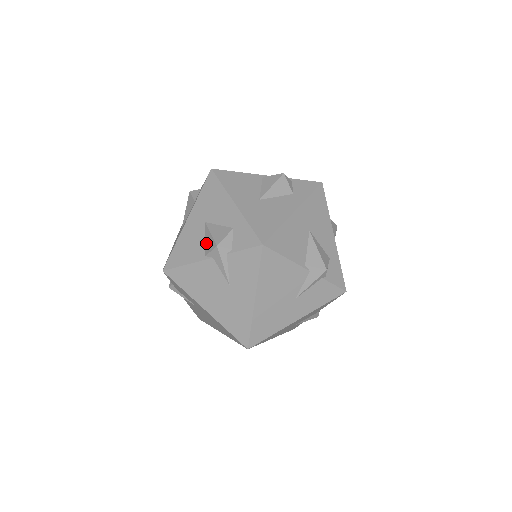
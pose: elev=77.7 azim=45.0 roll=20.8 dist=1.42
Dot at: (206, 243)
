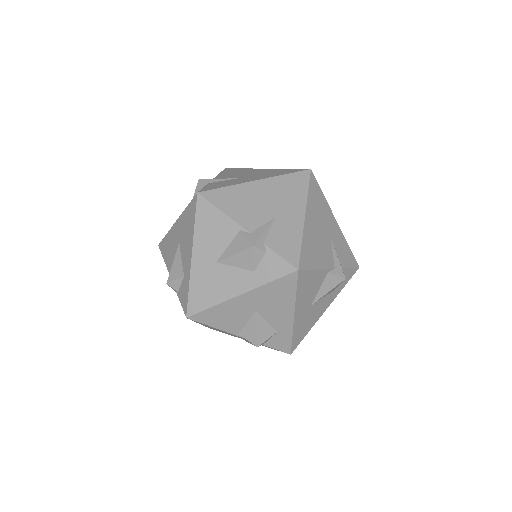
Dot at: occluded
